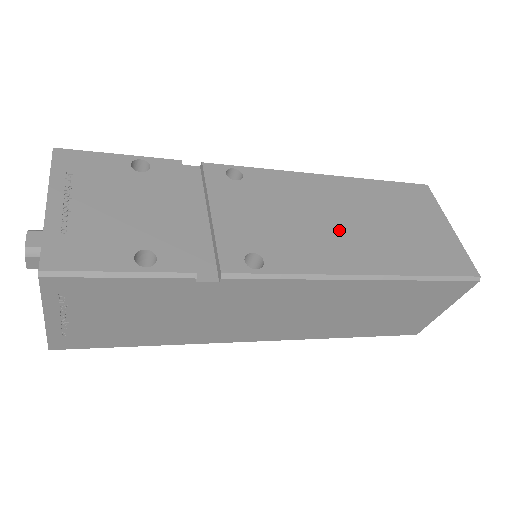
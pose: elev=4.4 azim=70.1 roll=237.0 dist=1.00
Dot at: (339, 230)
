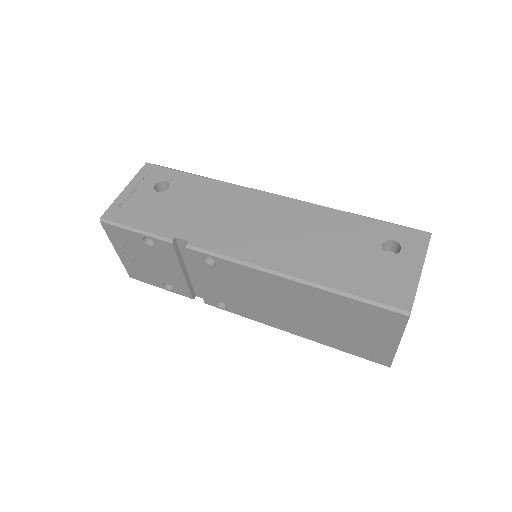
Dot at: (283, 312)
